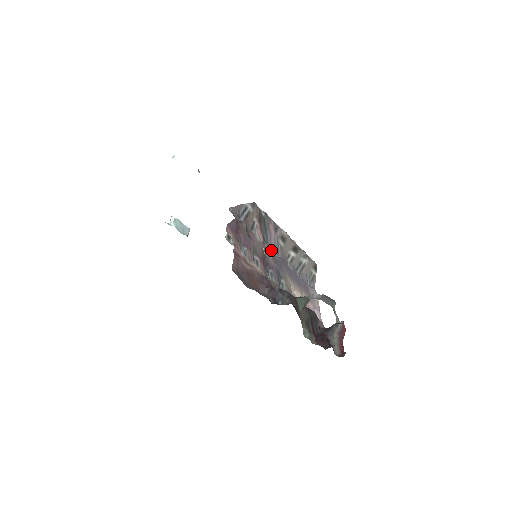
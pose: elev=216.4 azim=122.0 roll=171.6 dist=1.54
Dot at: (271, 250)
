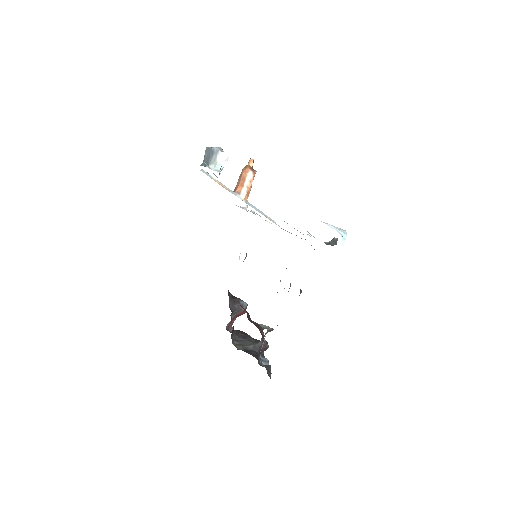
Dot at: occluded
